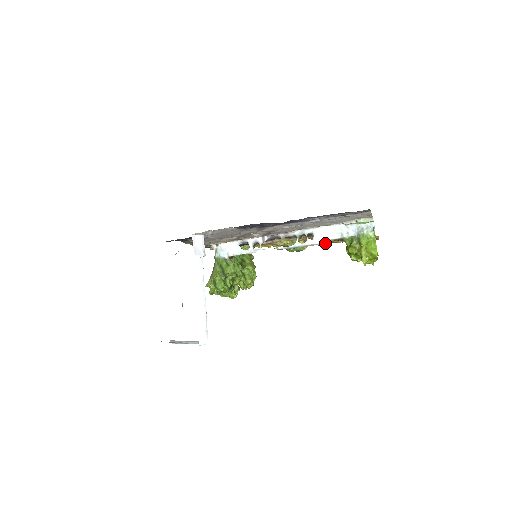
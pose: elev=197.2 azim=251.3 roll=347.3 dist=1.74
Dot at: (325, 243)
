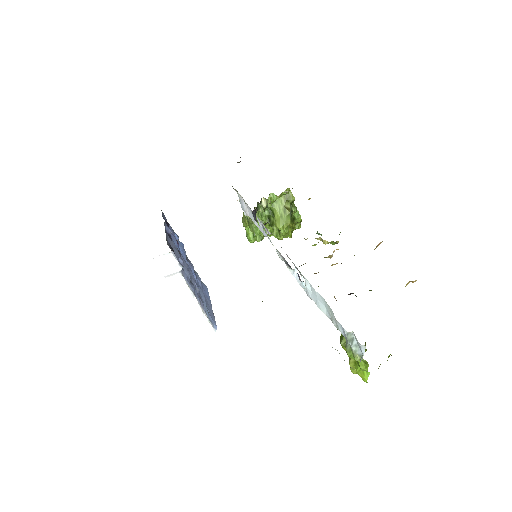
Dot at: occluded
